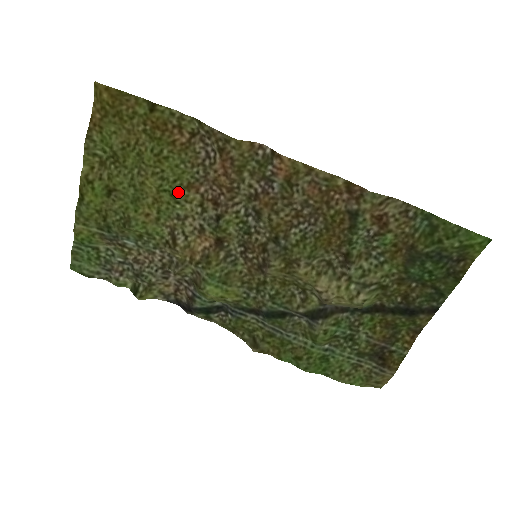
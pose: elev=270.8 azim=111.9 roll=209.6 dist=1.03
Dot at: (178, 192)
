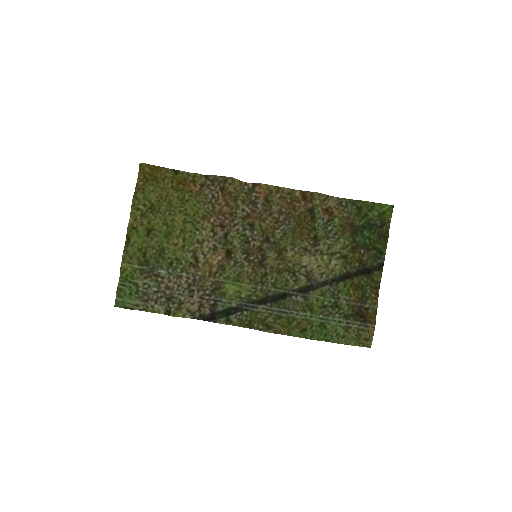
Dot at: (197, 222)
